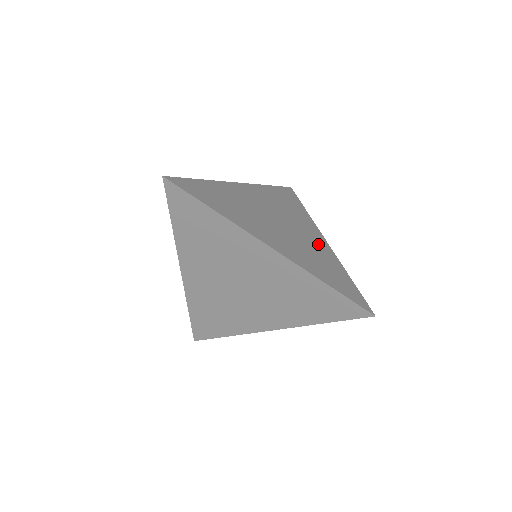
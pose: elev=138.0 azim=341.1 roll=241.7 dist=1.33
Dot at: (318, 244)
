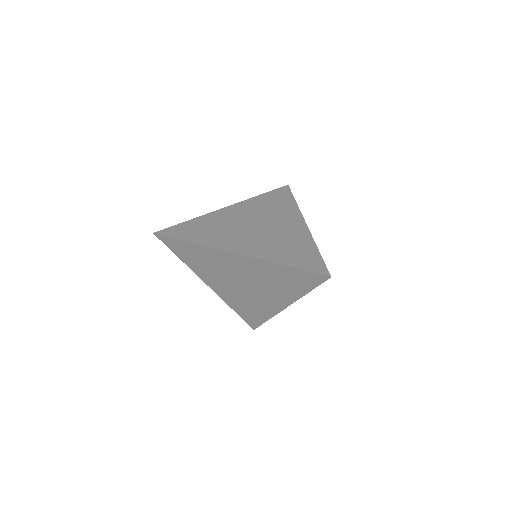
Dot at: (293, 231)
